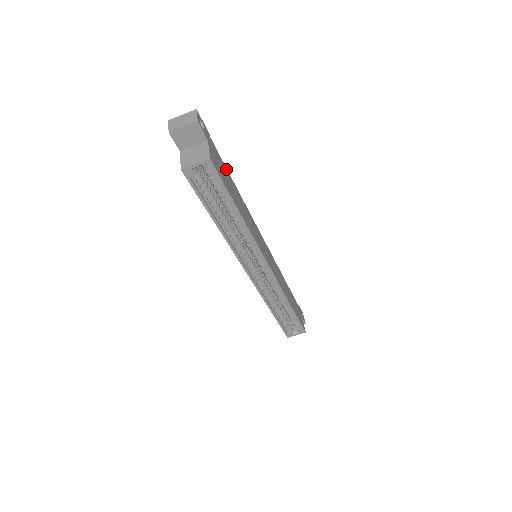
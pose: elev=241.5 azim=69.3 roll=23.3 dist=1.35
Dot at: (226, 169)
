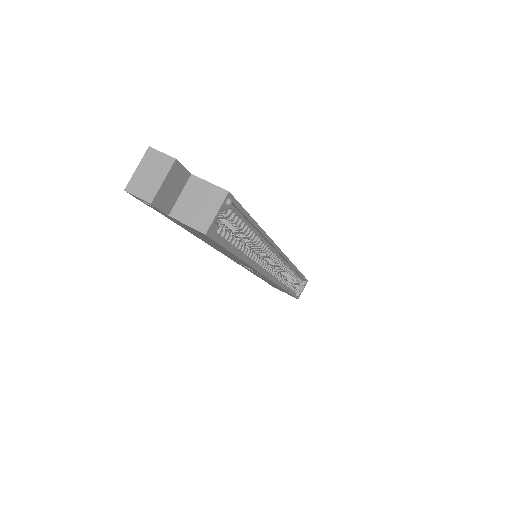
Dot at: occluded
